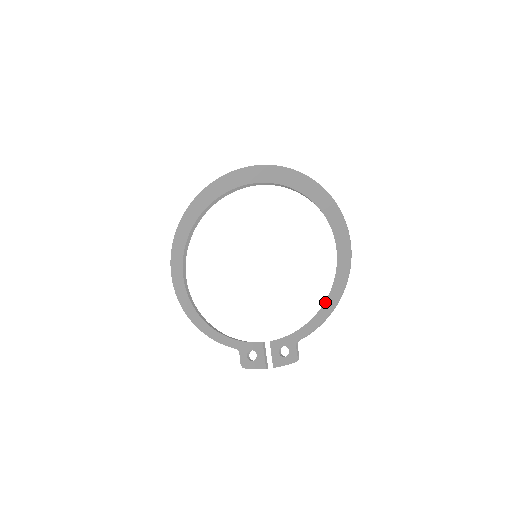
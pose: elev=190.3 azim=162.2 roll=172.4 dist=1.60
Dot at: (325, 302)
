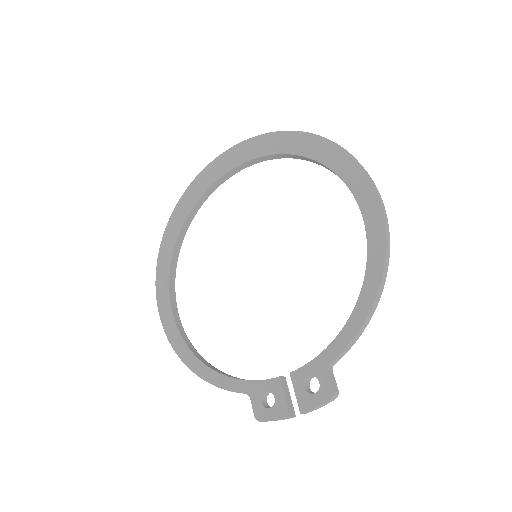
Dot at: (359, 295)
